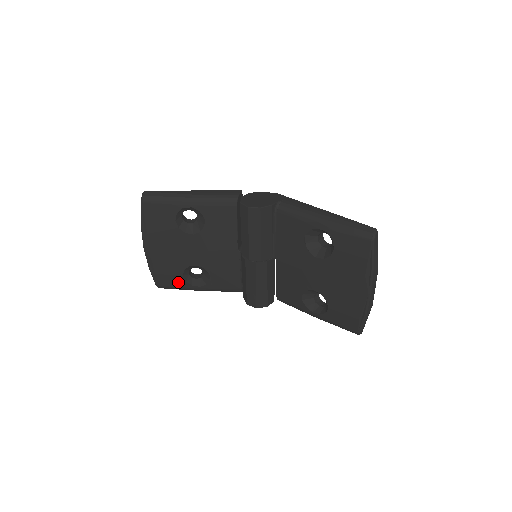
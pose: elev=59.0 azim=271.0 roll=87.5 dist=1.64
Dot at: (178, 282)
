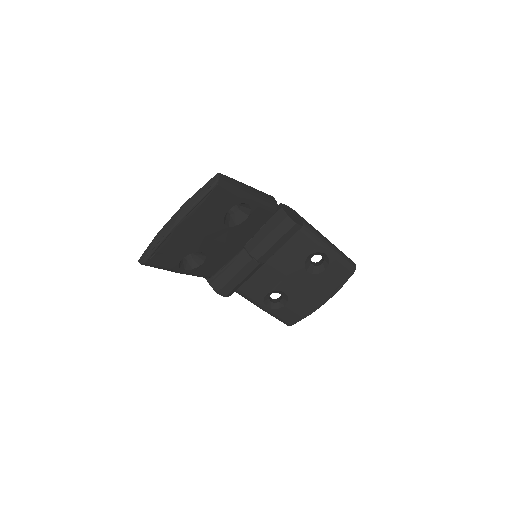
Dot at: (171, 263)
